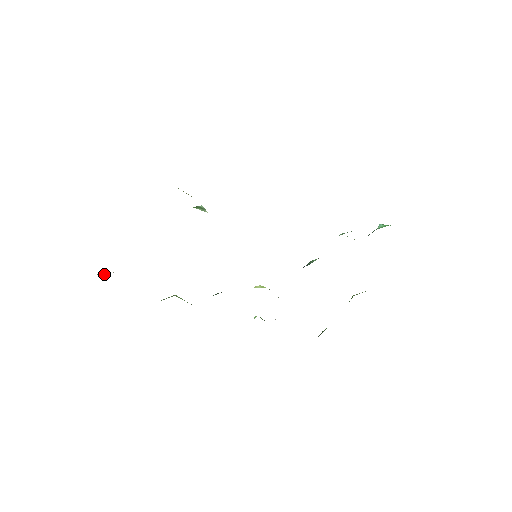
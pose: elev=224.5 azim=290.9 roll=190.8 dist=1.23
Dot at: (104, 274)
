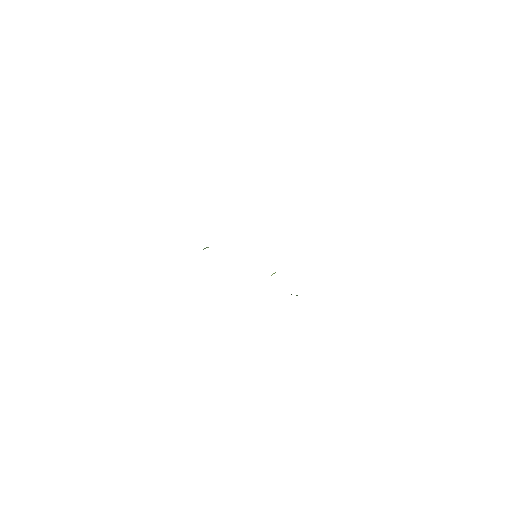
Dot at: occluded
